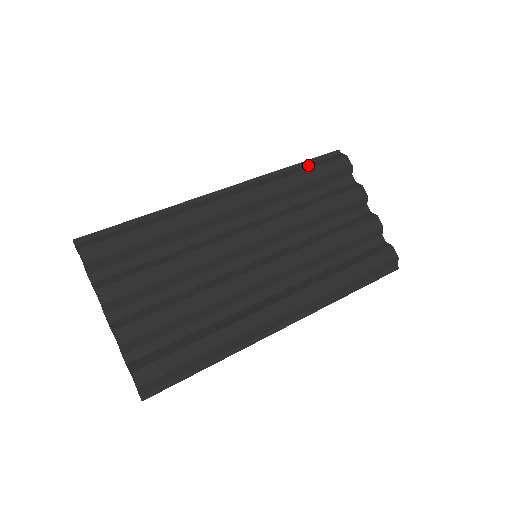
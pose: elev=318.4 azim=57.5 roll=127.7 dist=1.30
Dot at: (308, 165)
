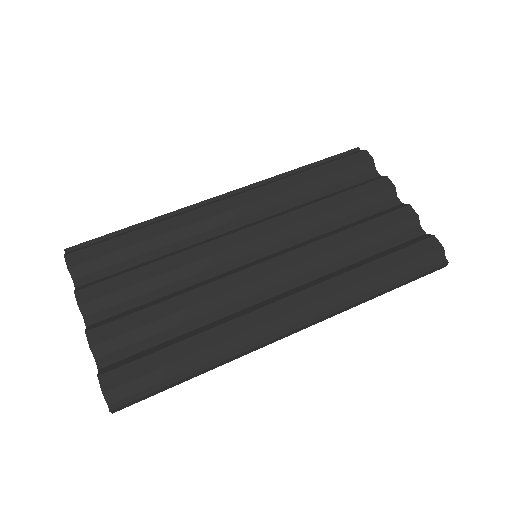
Dot at: (319, 164)
